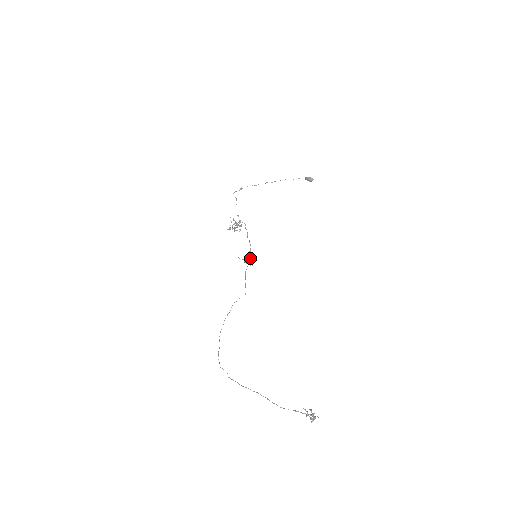
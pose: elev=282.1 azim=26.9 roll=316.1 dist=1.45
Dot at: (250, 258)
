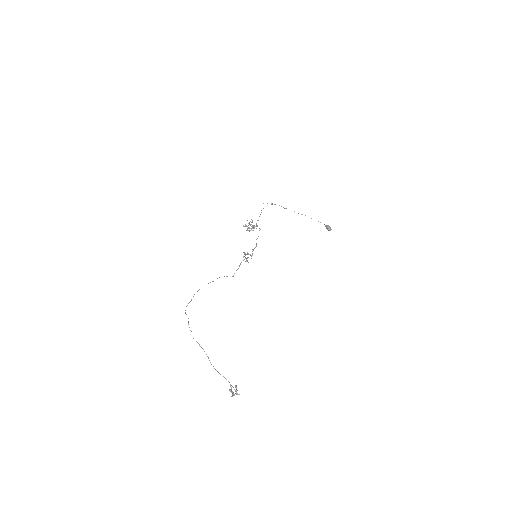
Dot at: occluded
